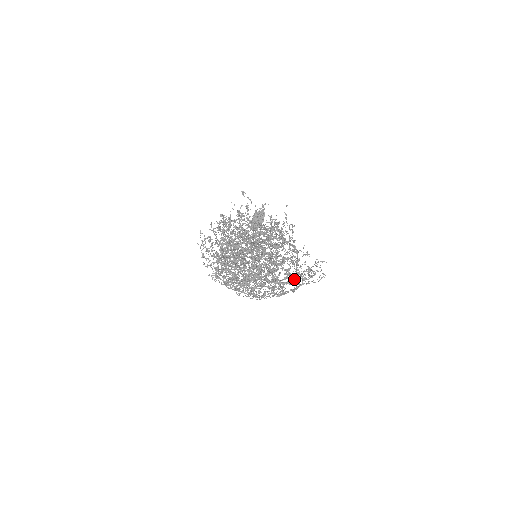
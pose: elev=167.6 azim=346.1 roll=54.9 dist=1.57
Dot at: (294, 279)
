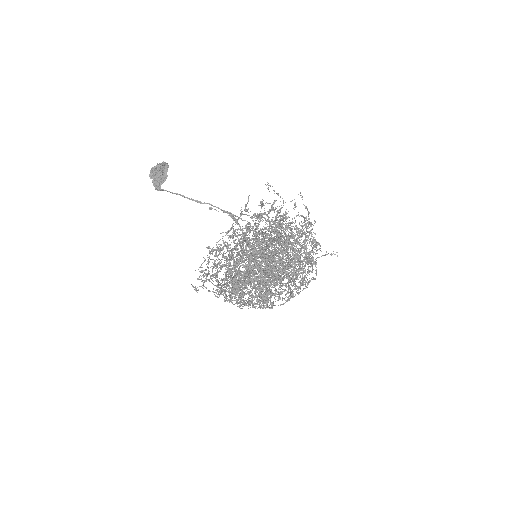
Dot at: occluded
